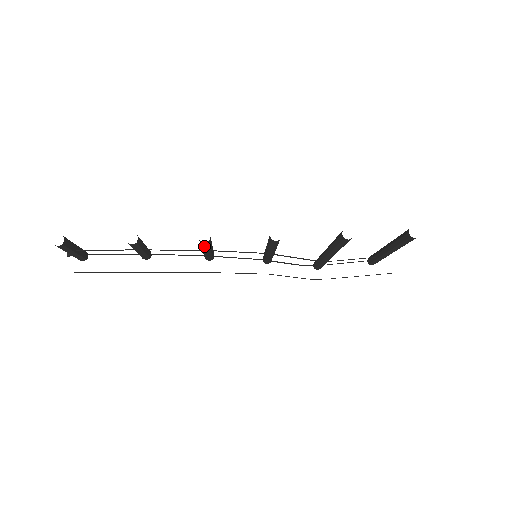
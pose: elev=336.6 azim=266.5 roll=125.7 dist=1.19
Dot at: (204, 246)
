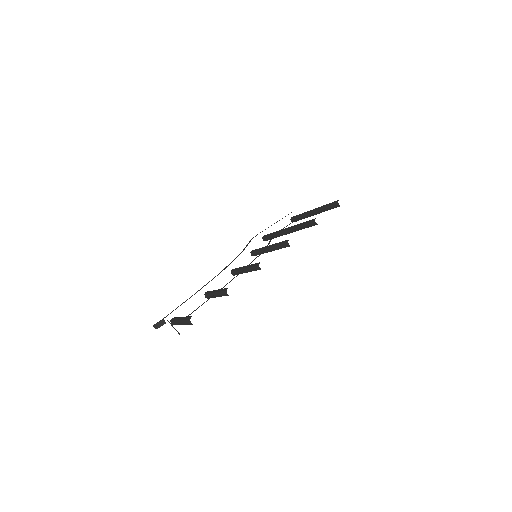
Dot at: occluded
